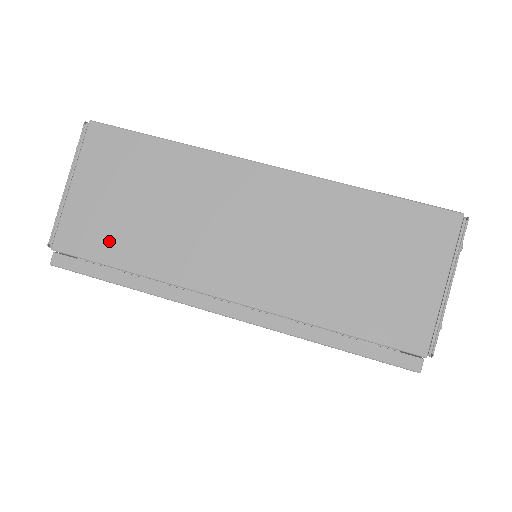
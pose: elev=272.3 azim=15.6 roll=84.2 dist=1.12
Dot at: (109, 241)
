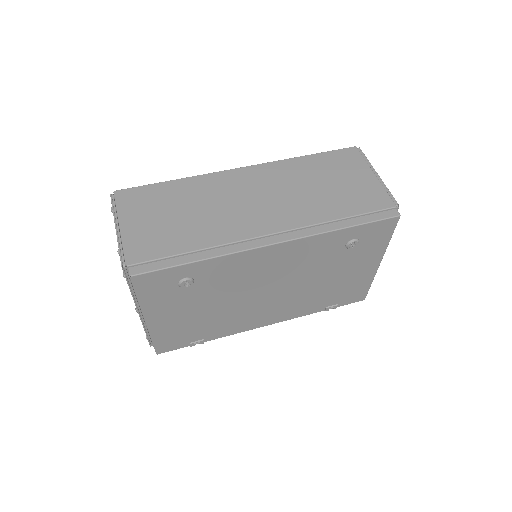
Dot at: (168, 242)
